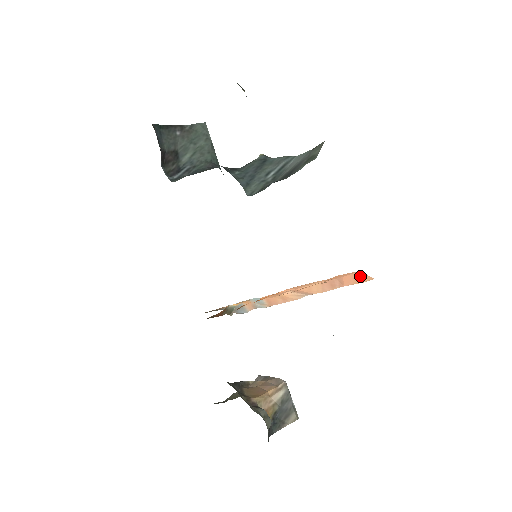
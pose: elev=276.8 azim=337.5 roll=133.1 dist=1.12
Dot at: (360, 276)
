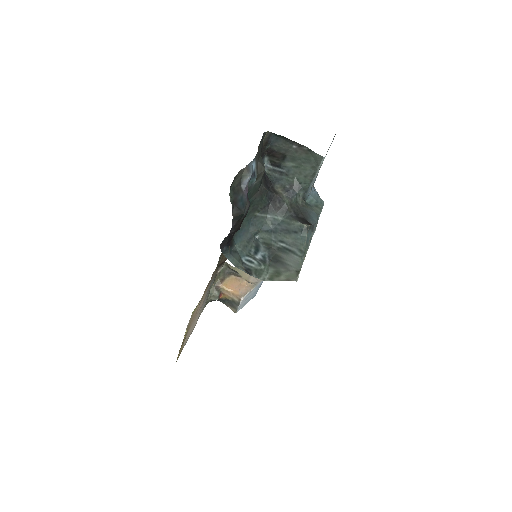
Dot at: occluded
